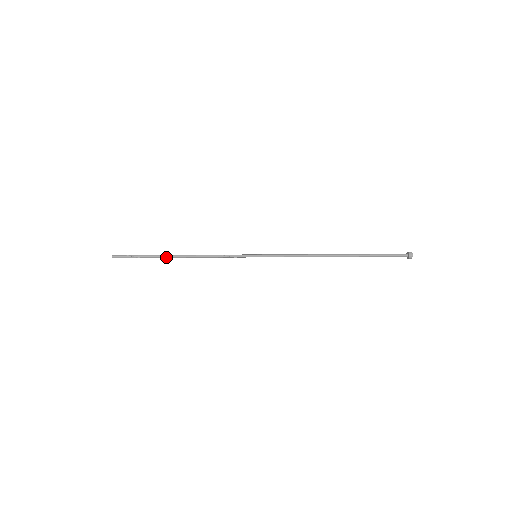
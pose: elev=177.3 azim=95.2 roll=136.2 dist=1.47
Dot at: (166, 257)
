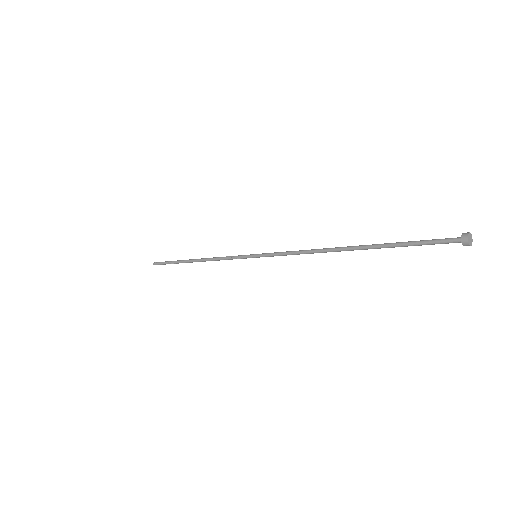
Dot at: (185, 261)
